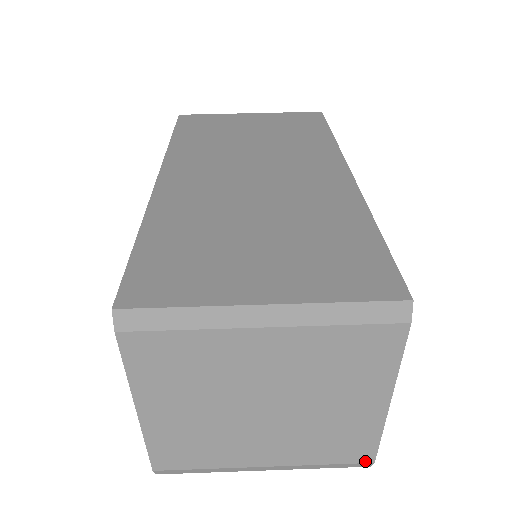
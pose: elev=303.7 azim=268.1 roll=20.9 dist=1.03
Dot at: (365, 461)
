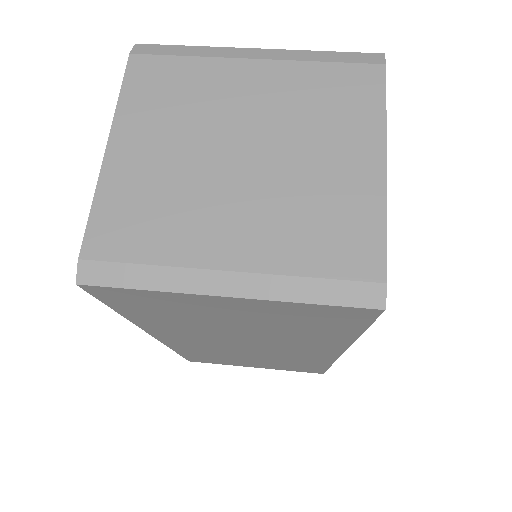
Dot at: (372, 278)
